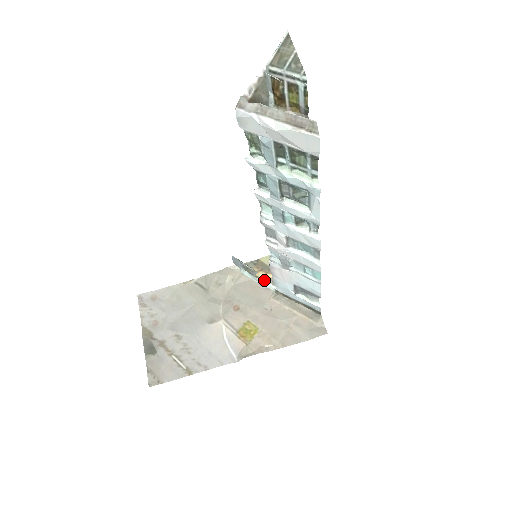
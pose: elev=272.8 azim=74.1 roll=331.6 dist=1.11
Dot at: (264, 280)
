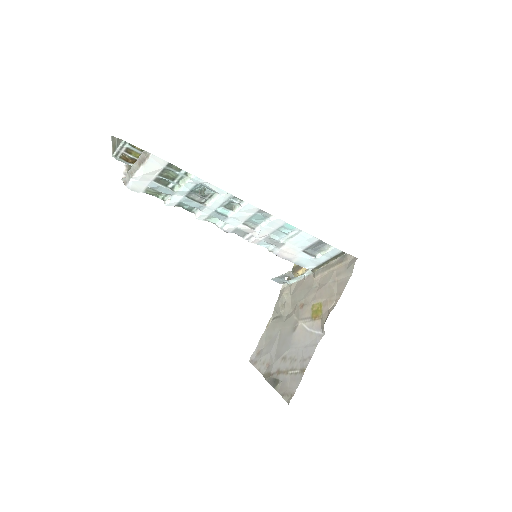
Dot at: (303, 273)
